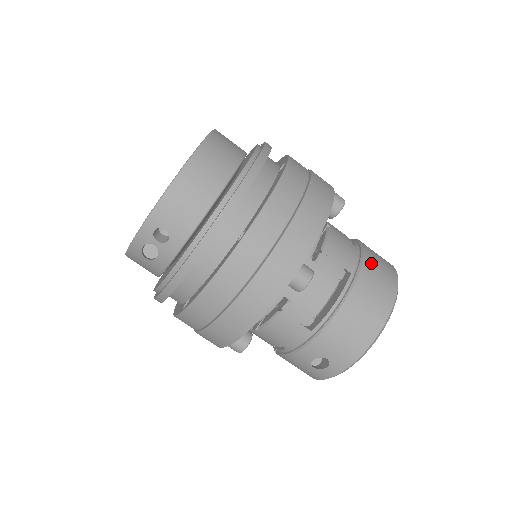
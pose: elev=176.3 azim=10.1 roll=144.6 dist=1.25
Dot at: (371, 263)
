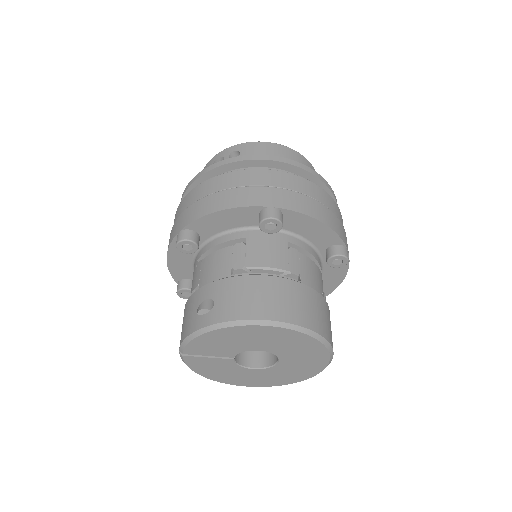
Dot at: (321, 303)
